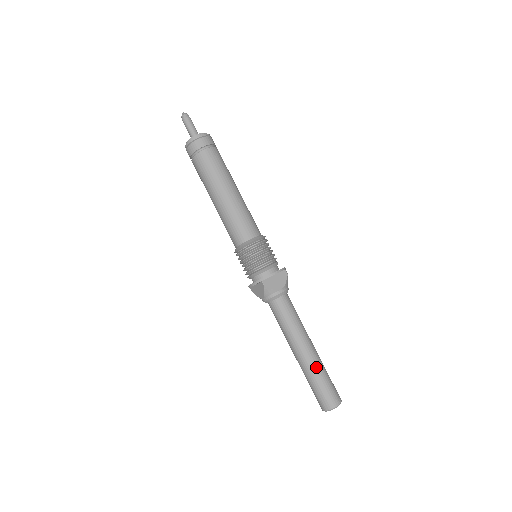
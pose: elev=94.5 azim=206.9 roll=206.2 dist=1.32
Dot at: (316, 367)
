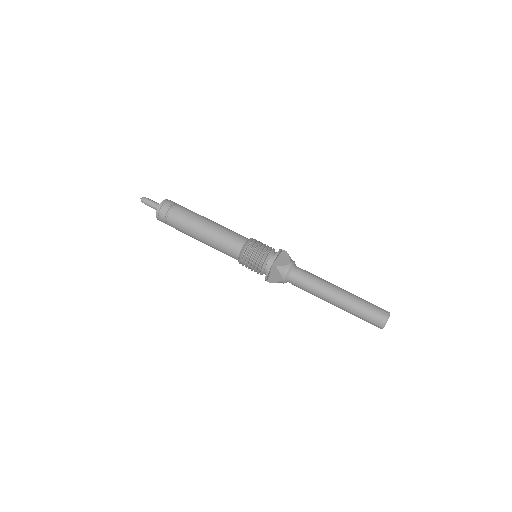
Dot at: (353, 299)
